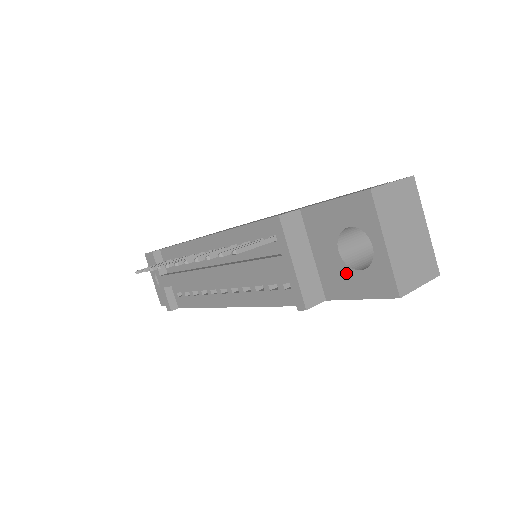
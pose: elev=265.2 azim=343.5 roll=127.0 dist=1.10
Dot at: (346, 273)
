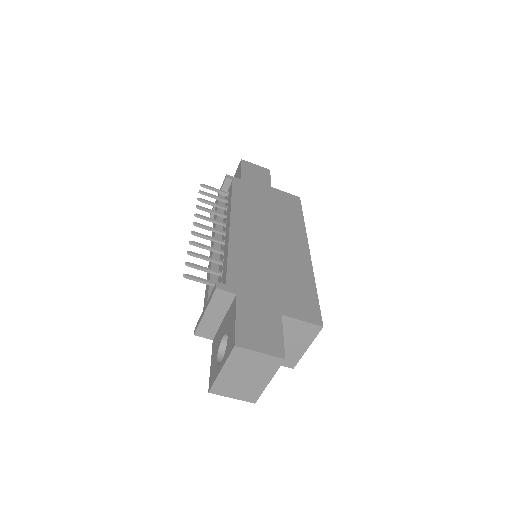
Dot at: (217, 348)
